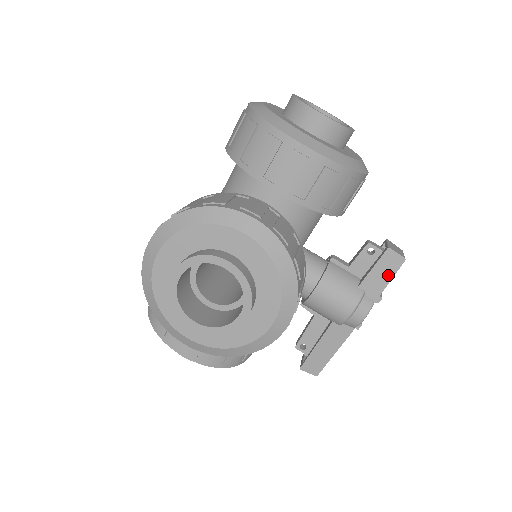
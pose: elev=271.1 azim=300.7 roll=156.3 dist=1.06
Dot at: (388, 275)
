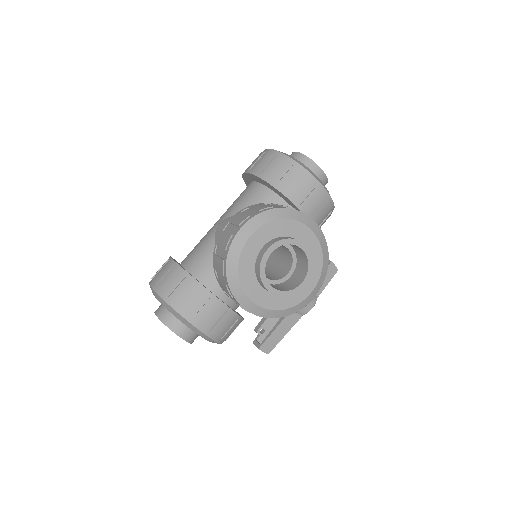
Dot at: (328, 280)
